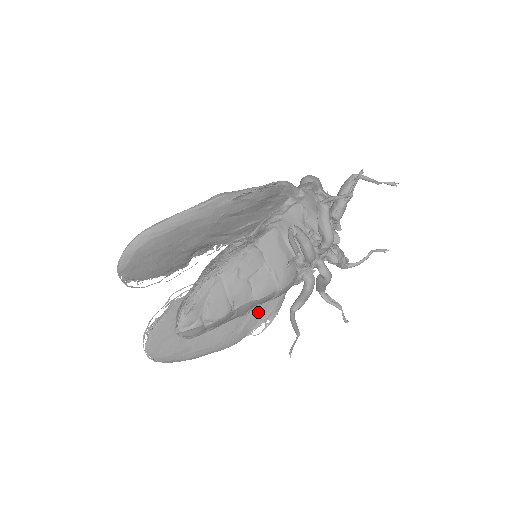
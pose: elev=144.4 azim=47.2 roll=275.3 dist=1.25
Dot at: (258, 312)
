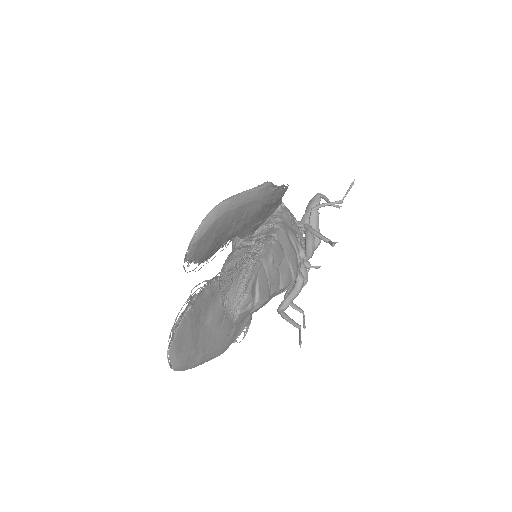
Dot at: occluded
